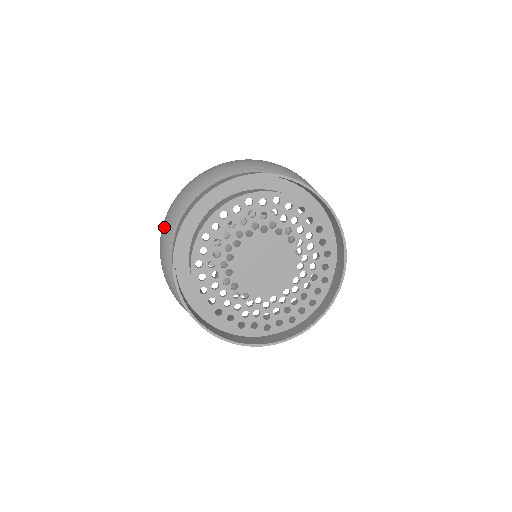
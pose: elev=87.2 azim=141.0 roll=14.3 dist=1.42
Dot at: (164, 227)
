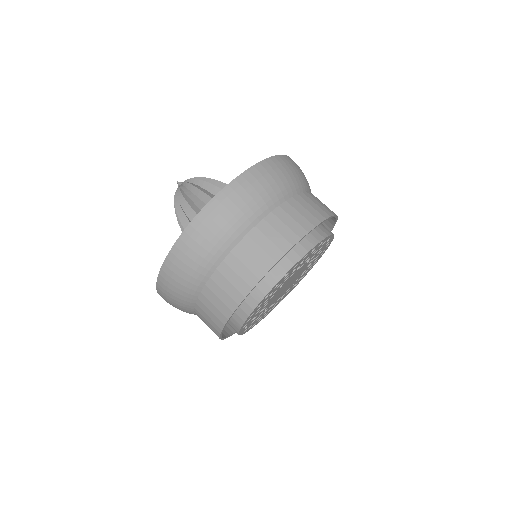
Dot at: (183, 262)
